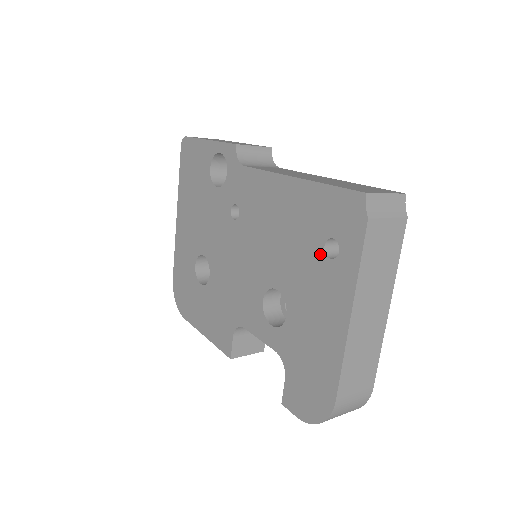
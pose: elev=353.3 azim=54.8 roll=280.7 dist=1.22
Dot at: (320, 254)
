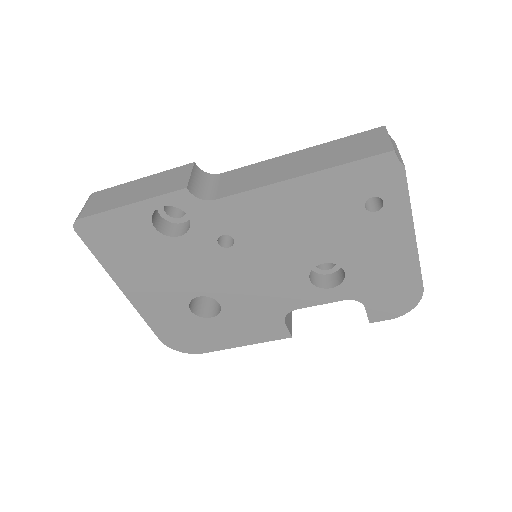
Dot at: (363, 215)
